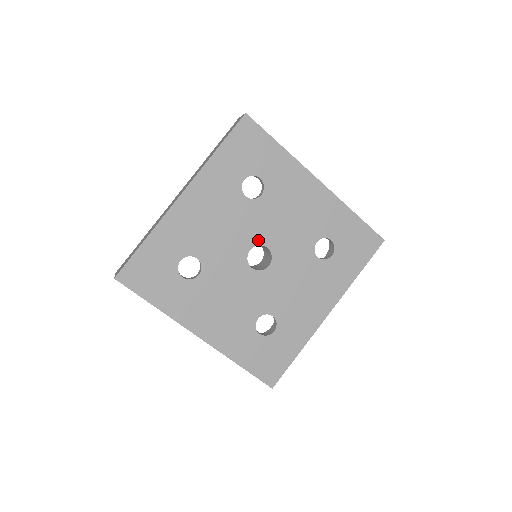
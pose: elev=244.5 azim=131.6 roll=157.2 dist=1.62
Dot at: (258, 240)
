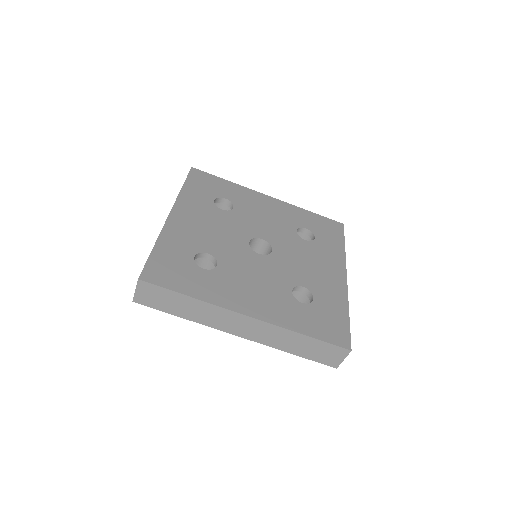
Dot at: (251, 235)
